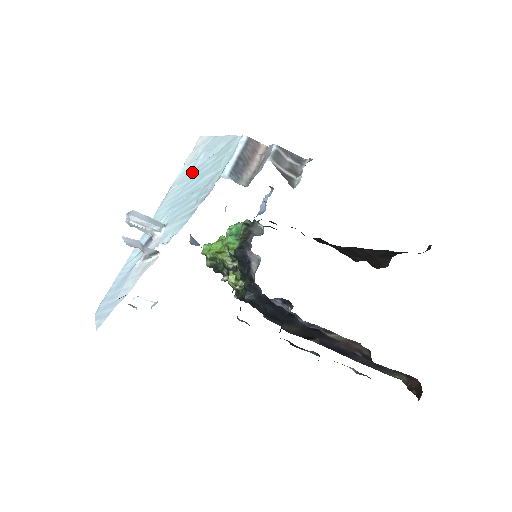
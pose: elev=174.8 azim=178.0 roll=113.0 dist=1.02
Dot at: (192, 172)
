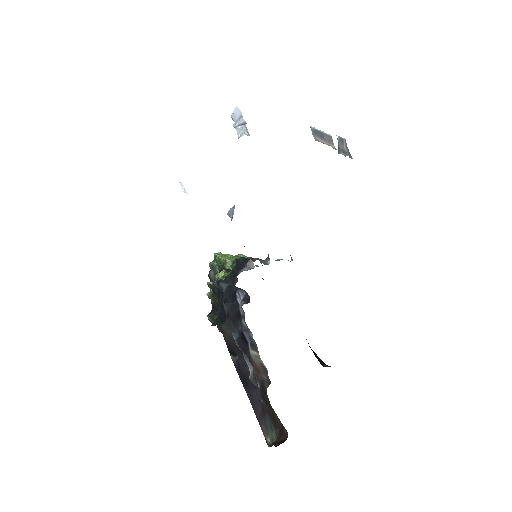
Dot at: occluded
